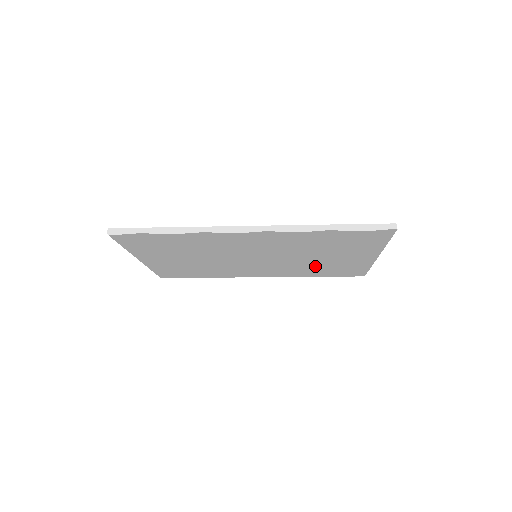
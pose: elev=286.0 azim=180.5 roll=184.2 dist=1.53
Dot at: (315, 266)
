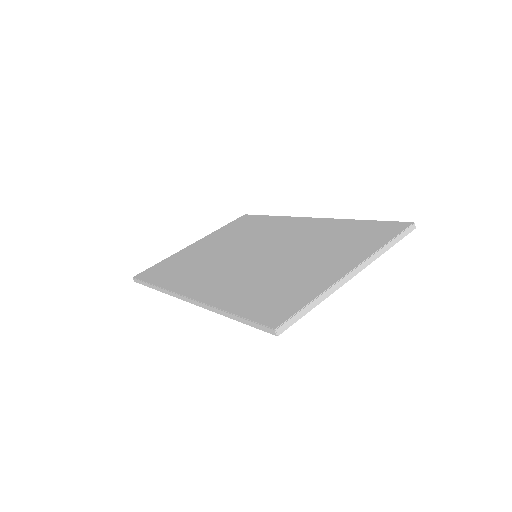
Dot at: occluded
